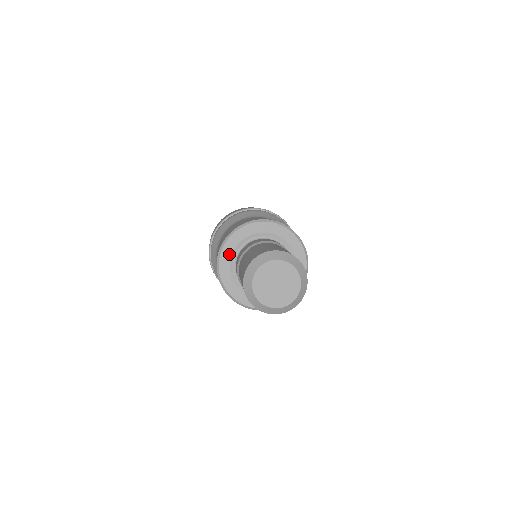
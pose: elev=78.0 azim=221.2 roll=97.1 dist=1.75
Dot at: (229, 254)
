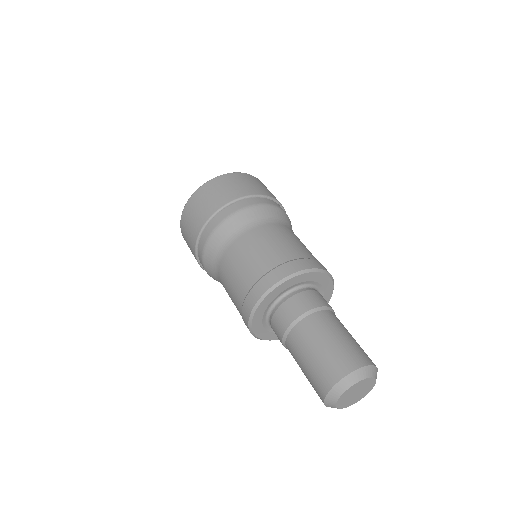
Dot at: (282, 290)
